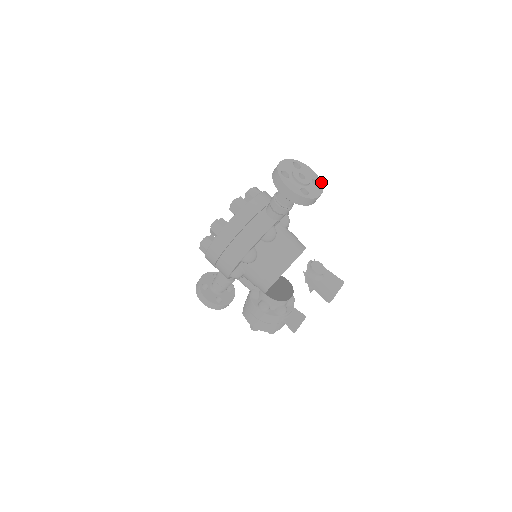
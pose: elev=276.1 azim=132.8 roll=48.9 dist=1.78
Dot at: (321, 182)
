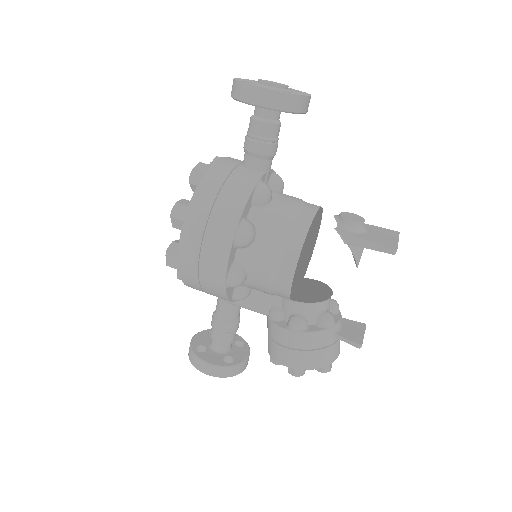
Dot at: (303, 92)
